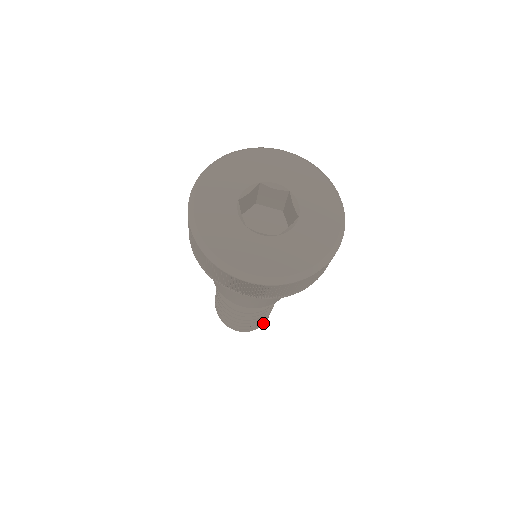
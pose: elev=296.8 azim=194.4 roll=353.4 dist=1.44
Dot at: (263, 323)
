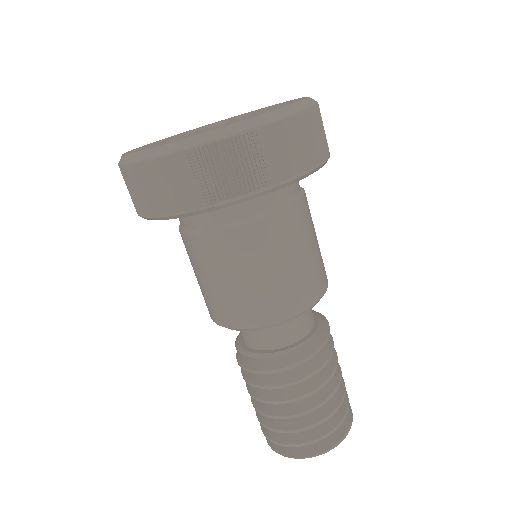
Dot at: (317, 453)
